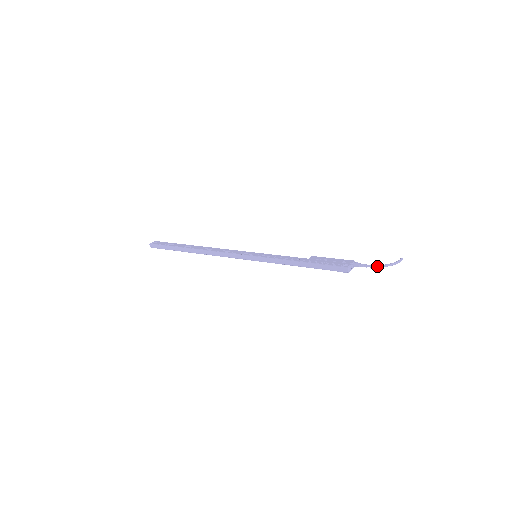
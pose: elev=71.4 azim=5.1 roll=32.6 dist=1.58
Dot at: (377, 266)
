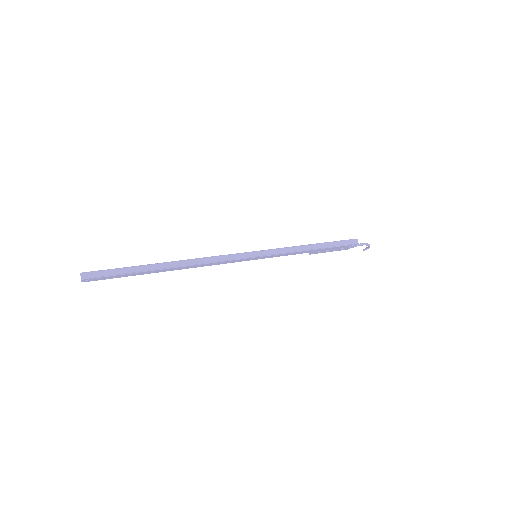
Dot at: (366, 243)
